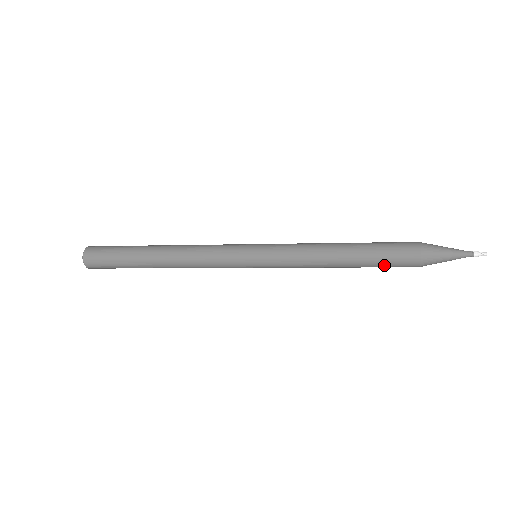
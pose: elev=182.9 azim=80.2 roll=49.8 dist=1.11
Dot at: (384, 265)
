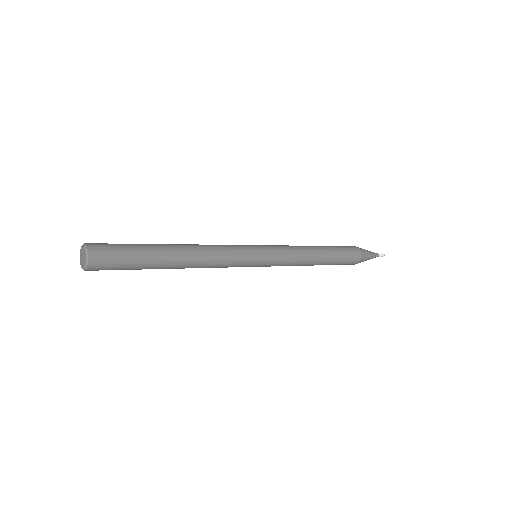
Dot at: (341, 262)
